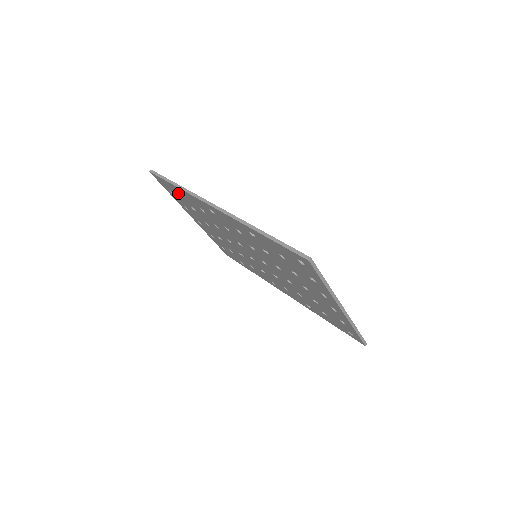
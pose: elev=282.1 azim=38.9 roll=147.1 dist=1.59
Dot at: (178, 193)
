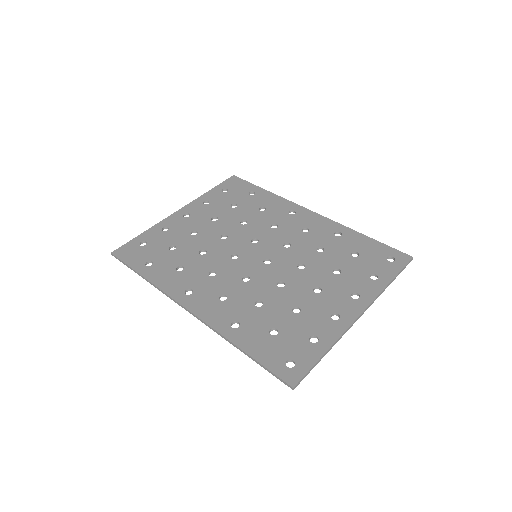
Dot at: (149, 261)
